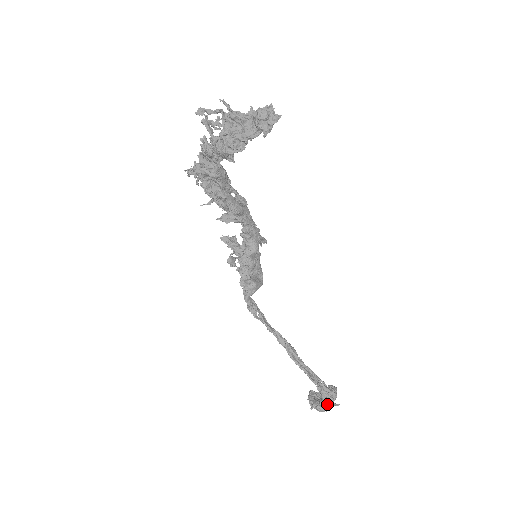
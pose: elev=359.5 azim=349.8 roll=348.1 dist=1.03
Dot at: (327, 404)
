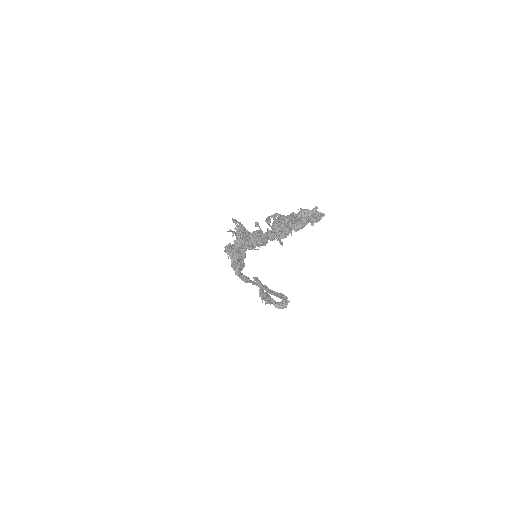
Dot at: (287, 304)
